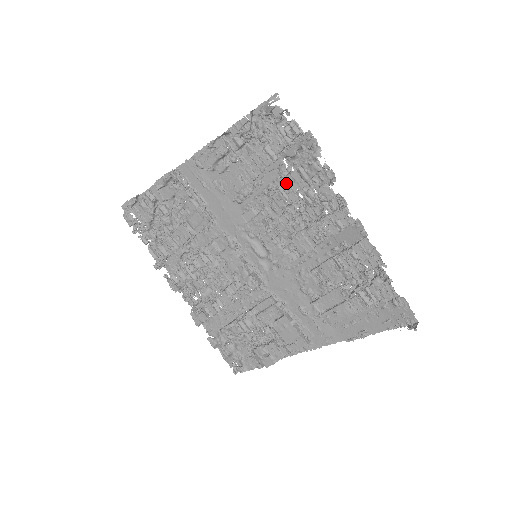
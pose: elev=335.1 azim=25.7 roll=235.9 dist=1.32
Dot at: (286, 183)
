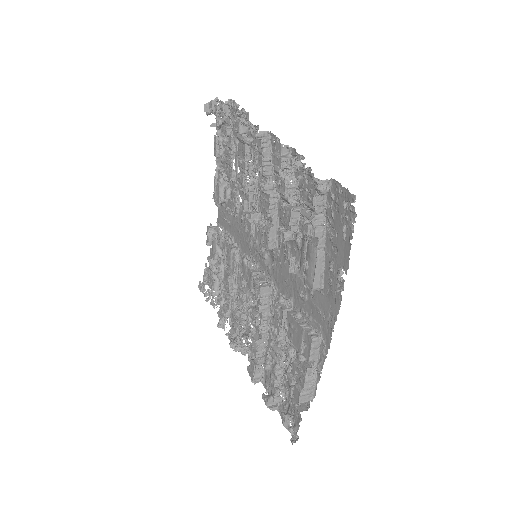
Dot at: (238, 158)
